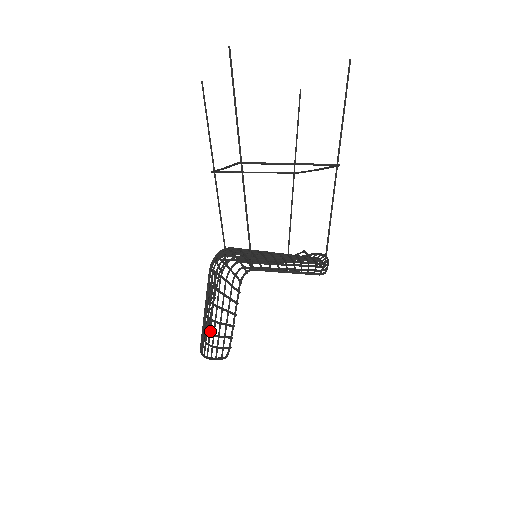
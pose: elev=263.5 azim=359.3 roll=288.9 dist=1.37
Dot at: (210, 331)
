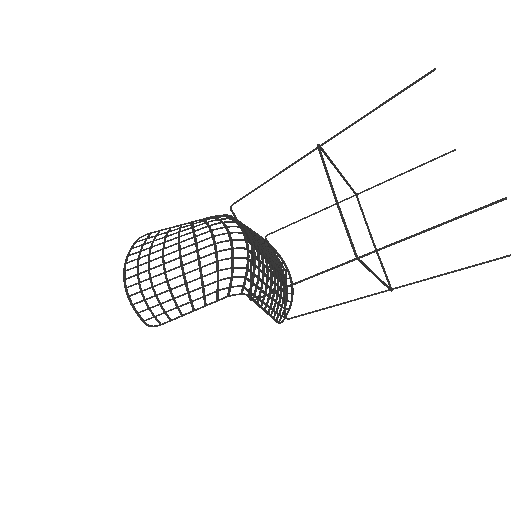
Dot at: occluded
